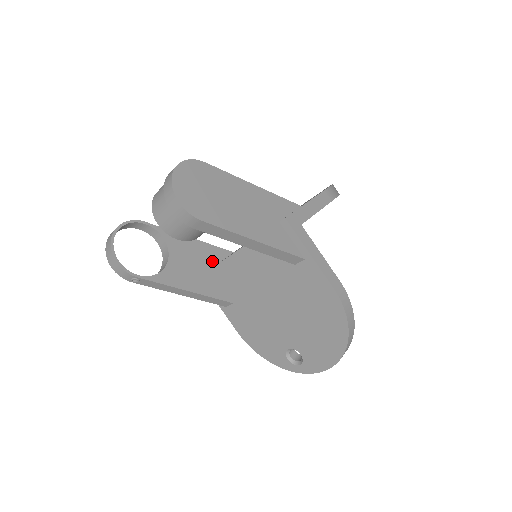
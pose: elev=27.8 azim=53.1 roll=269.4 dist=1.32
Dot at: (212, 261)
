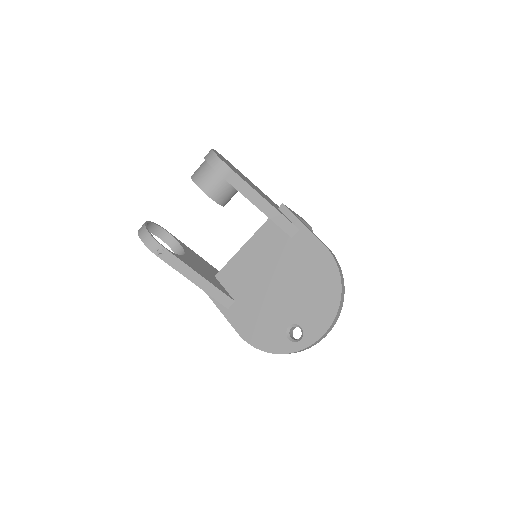
Dot at: occluded
